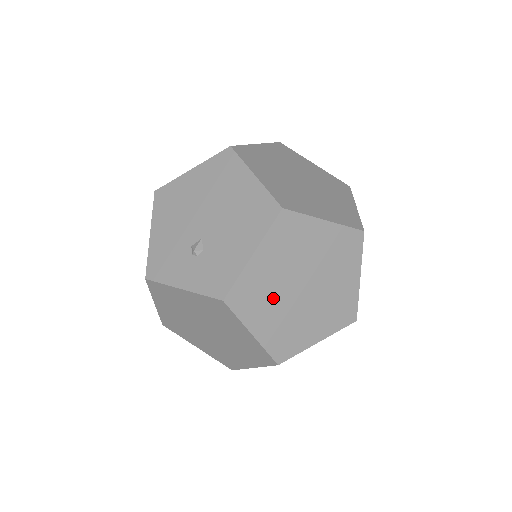
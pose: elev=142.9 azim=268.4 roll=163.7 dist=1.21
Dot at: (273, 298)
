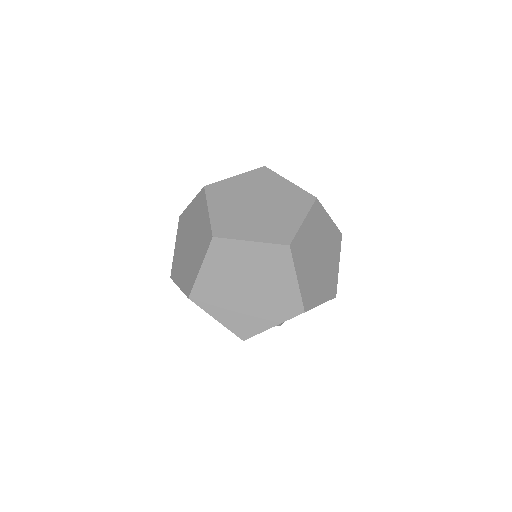
Dot at: occluded
